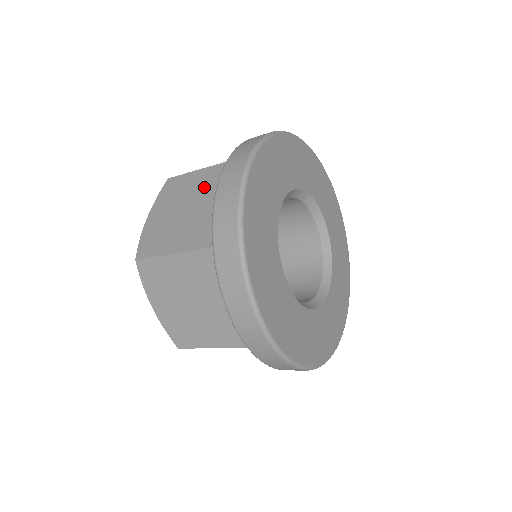
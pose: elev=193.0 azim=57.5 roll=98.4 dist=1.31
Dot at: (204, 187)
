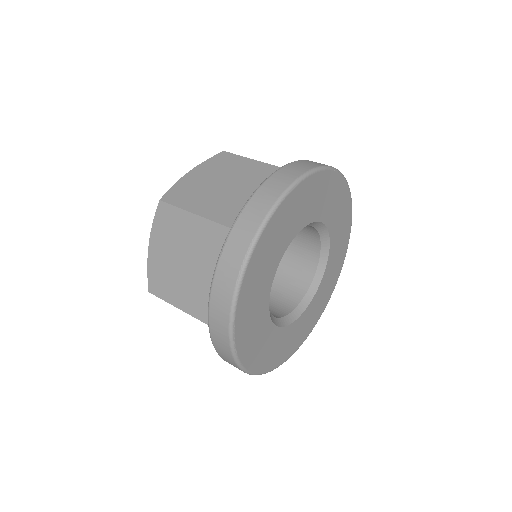
Dot at: (198, 245)
